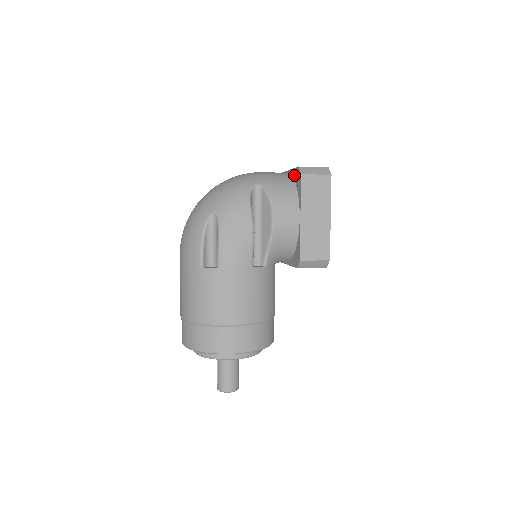
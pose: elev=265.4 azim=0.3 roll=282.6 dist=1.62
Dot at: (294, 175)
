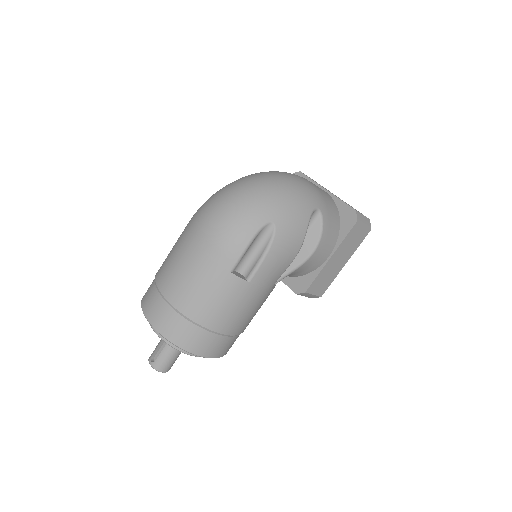
Dot at: (342, 210)
